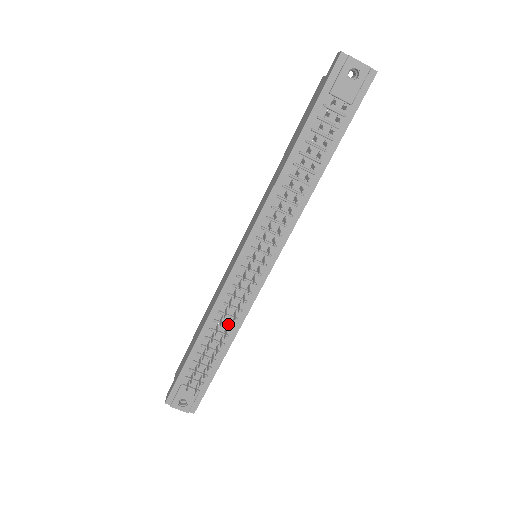
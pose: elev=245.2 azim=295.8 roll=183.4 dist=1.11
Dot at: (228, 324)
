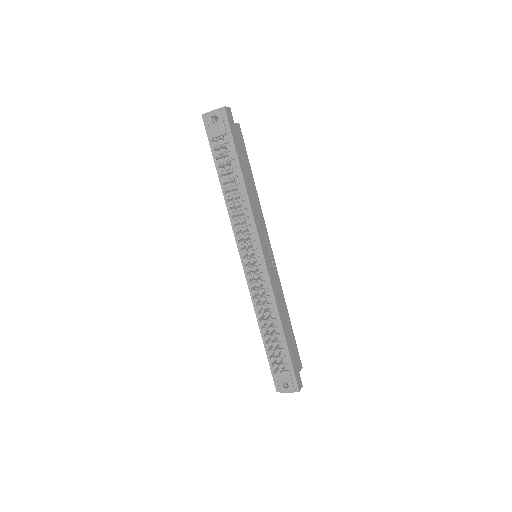
Dot at: (269, 311)
